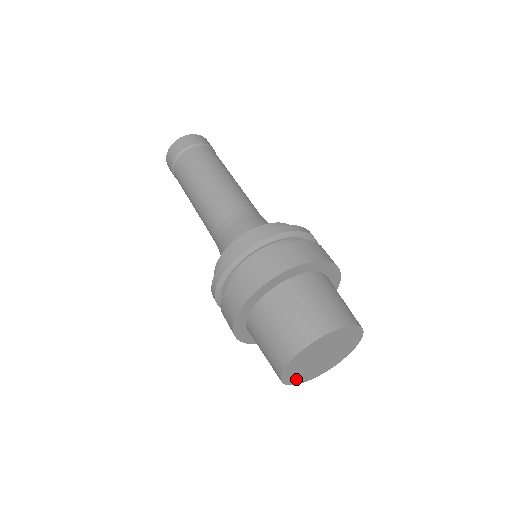
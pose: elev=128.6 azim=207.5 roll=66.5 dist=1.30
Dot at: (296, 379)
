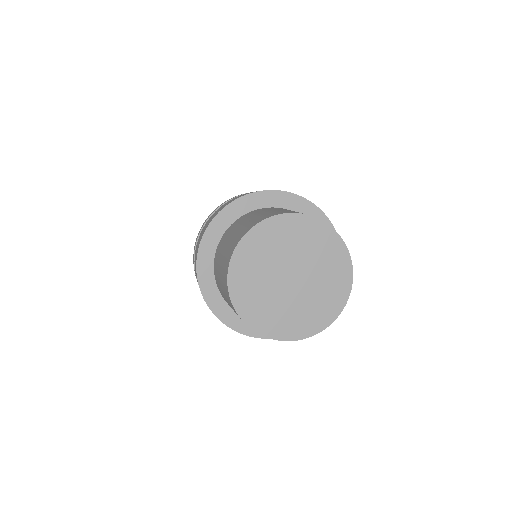
Dot at: (287, 328)
